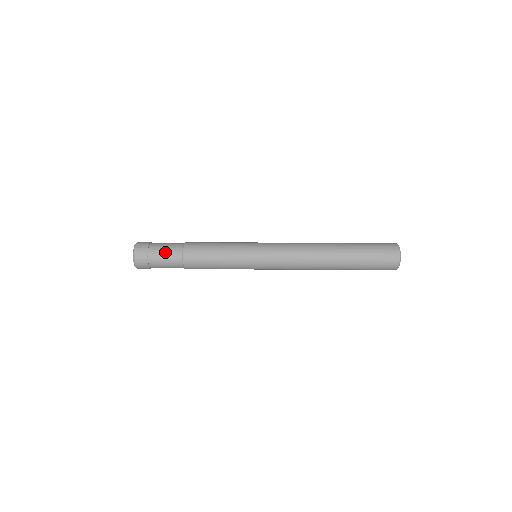
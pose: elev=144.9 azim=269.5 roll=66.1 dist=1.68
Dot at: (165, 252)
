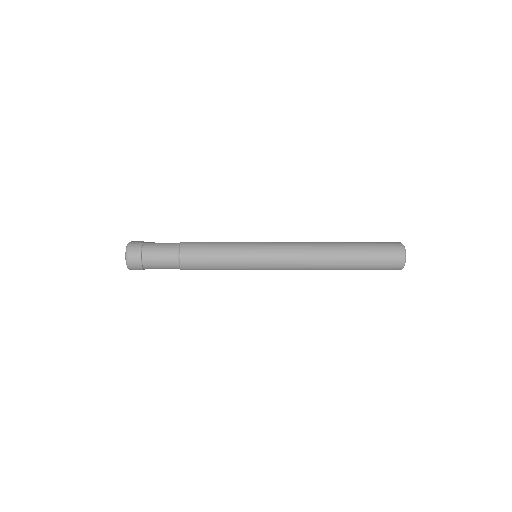
Dot at: (161, 244)
